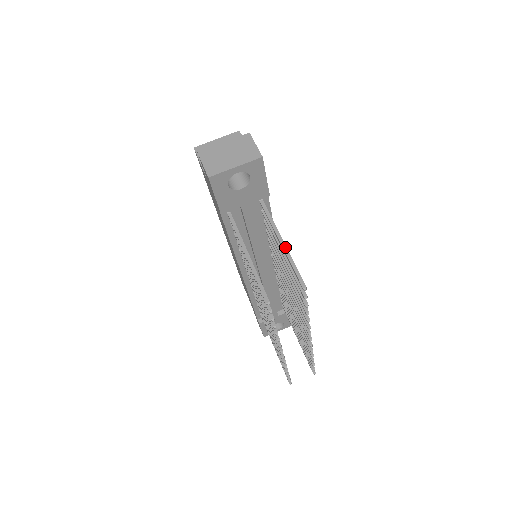
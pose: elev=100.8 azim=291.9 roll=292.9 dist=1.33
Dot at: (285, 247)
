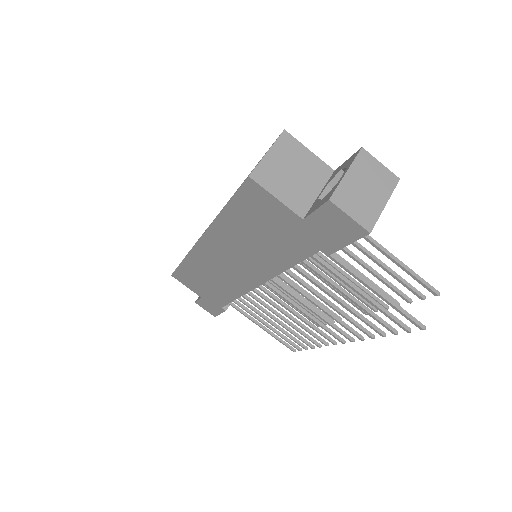
Dot at: (398, 260)
